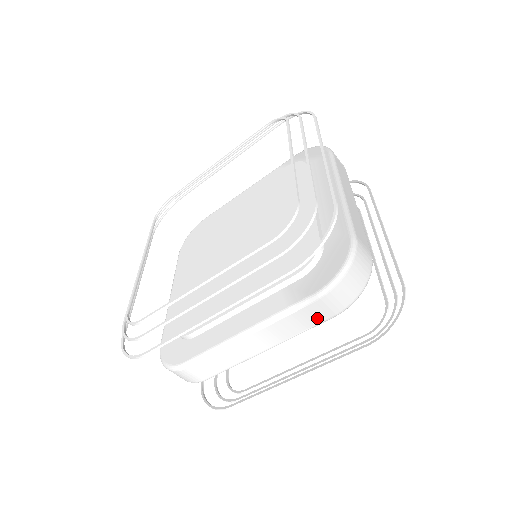
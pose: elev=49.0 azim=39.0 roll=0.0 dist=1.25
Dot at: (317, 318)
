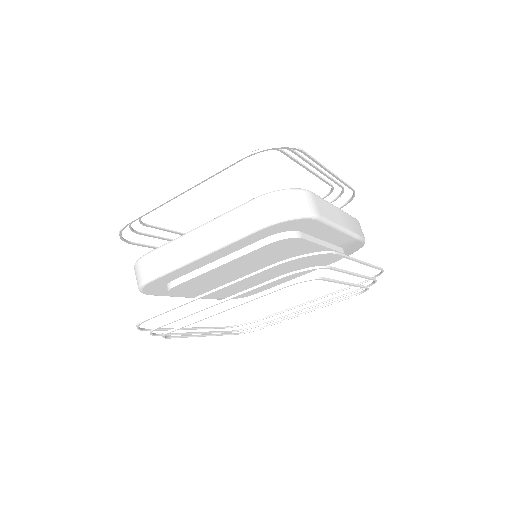
Dot at: (359, 231)
